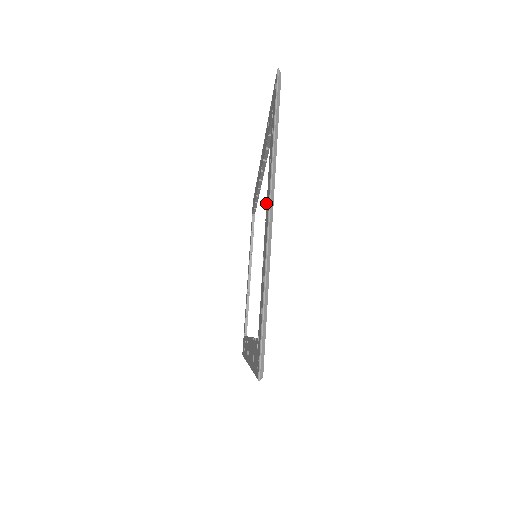
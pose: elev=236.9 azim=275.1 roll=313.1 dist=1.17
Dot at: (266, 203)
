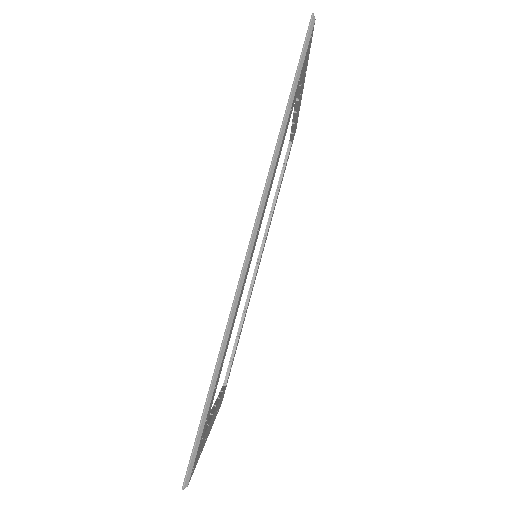
Dot at: occluded
